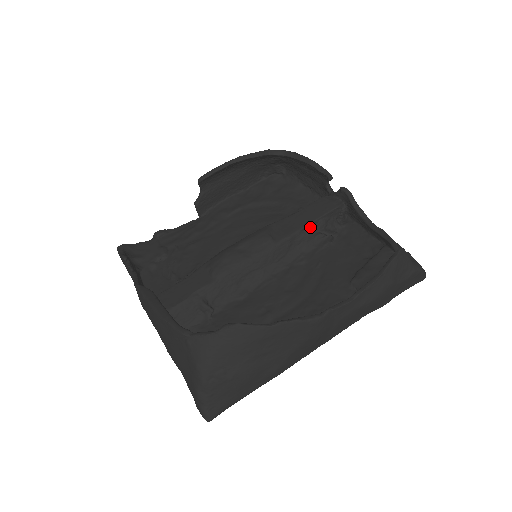
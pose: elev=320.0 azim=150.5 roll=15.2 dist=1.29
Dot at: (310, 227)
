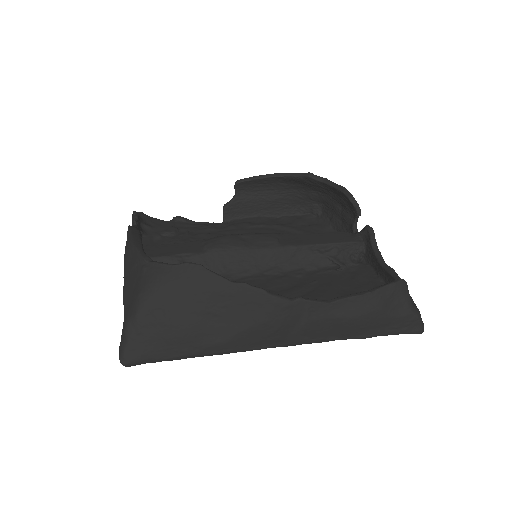
Dot at: (320, 248)
